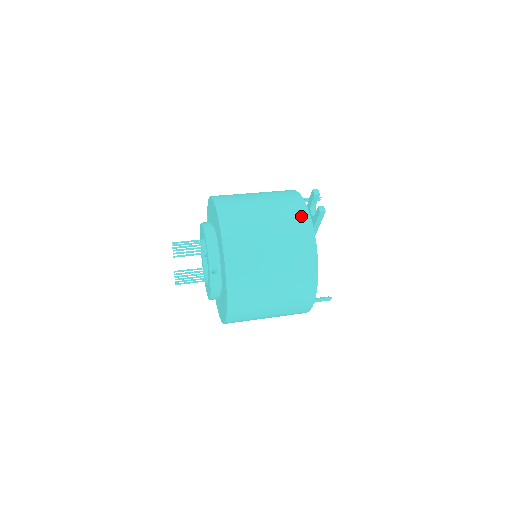
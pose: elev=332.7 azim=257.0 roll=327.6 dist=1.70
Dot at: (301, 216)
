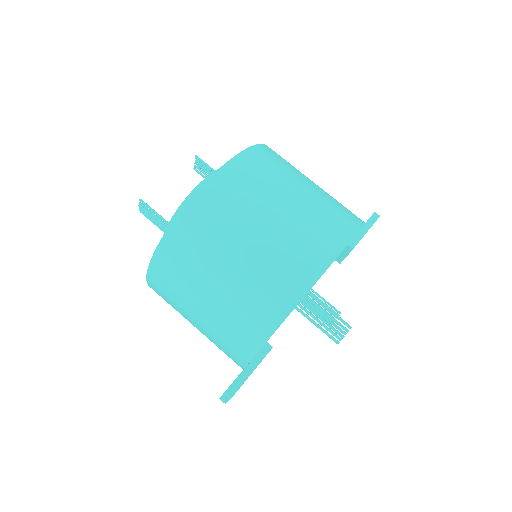
Dot at: (235, 357)
